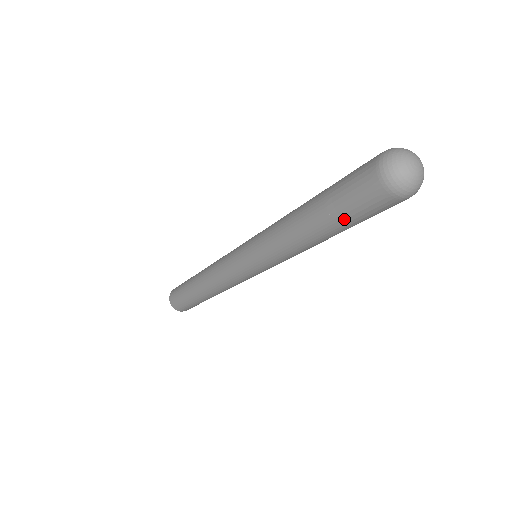
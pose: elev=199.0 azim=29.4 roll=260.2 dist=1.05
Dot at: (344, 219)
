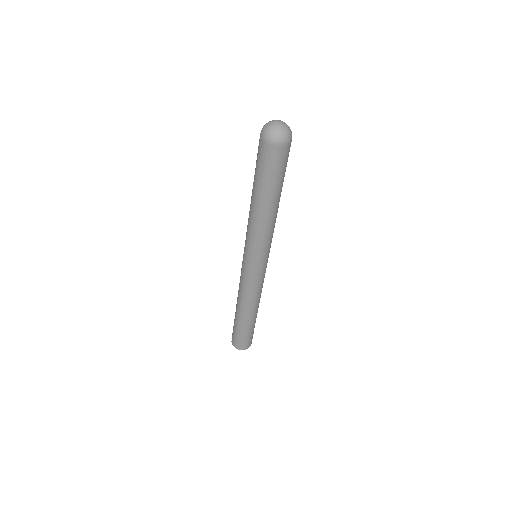
Dot at: (256, 172)
